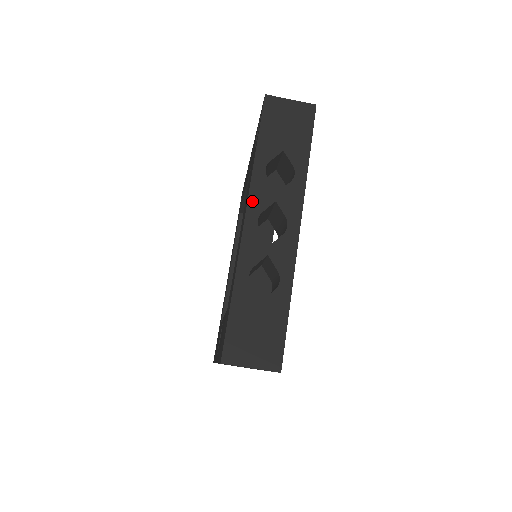
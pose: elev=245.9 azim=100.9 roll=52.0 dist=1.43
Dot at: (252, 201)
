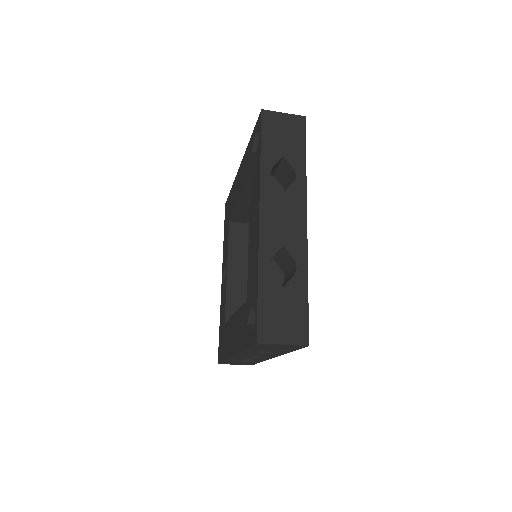
Dot at: occluded
